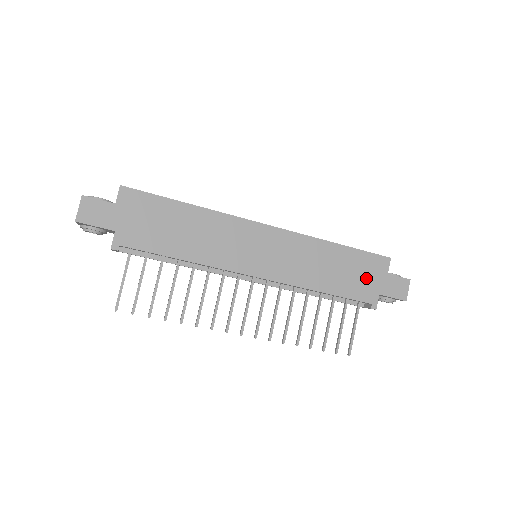
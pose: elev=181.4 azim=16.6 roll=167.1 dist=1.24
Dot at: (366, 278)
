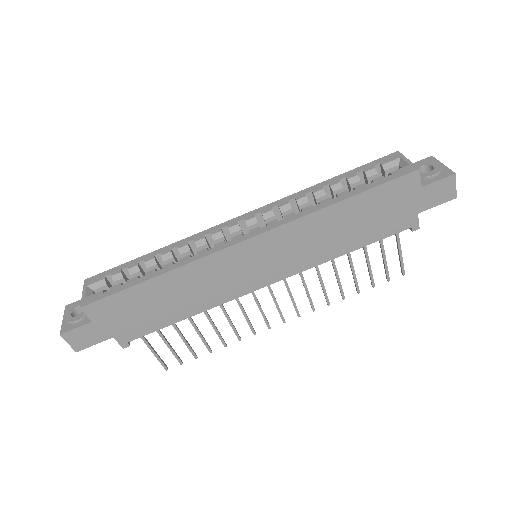
Dot at: (394, 209)
